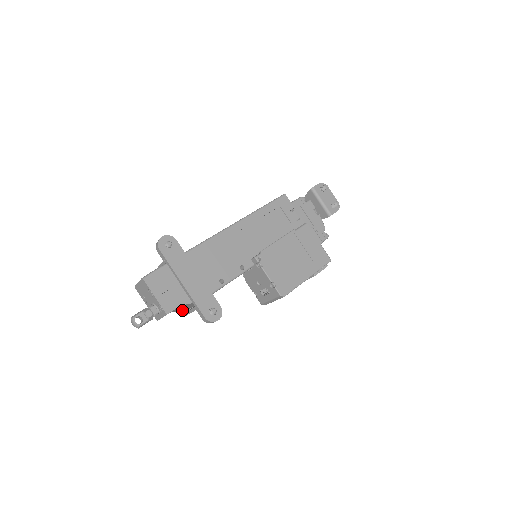
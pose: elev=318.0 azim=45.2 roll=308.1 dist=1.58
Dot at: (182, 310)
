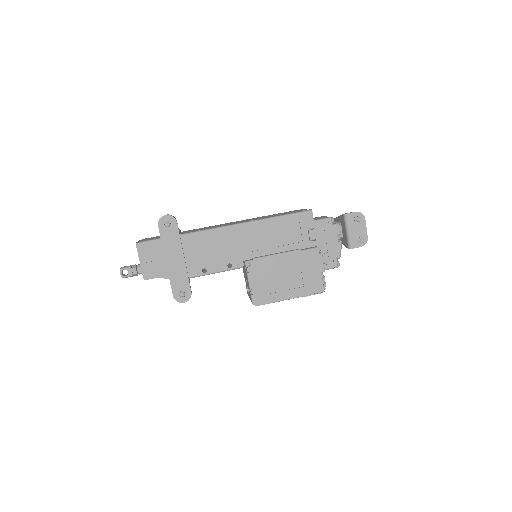
Dot at: occluded
